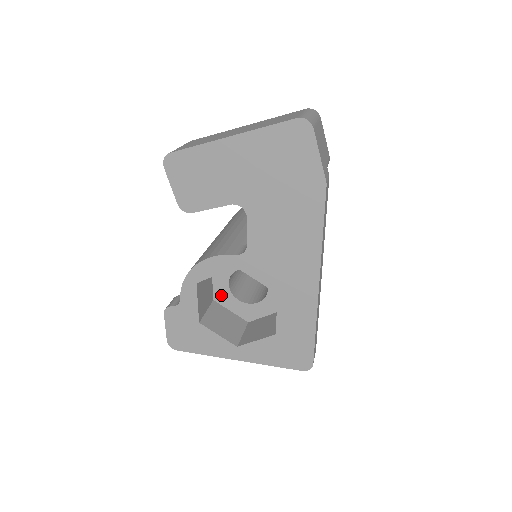
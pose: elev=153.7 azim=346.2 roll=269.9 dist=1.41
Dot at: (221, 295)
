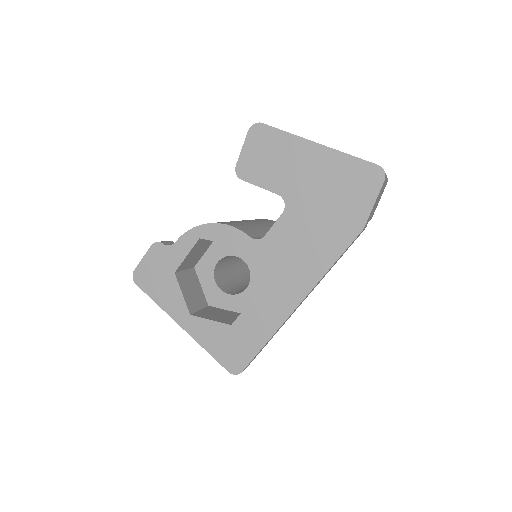
Dot at: (204, 267)
